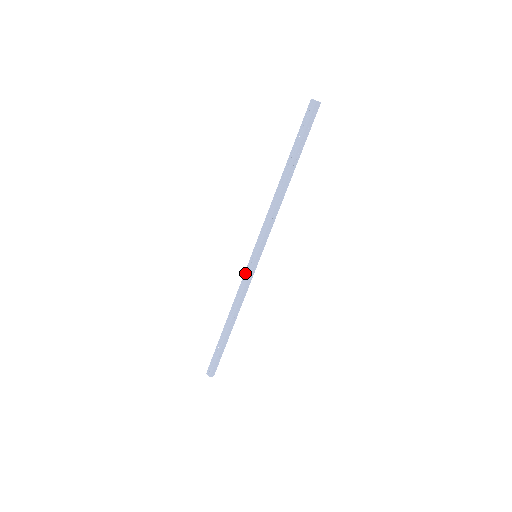
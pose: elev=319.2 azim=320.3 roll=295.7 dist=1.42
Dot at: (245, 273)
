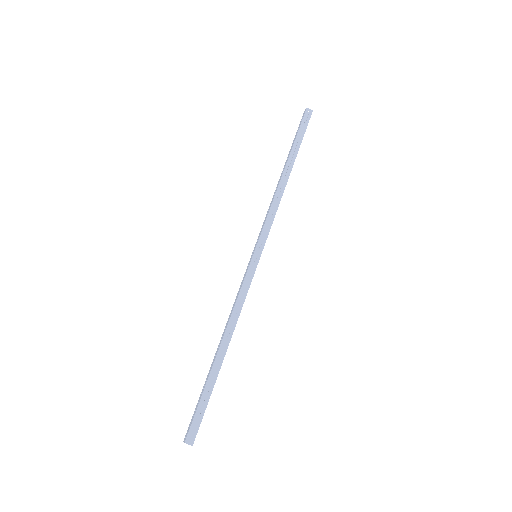
Dot at: (243, 278)
